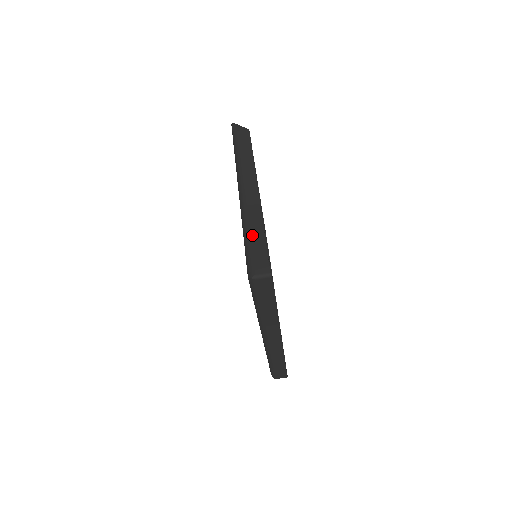
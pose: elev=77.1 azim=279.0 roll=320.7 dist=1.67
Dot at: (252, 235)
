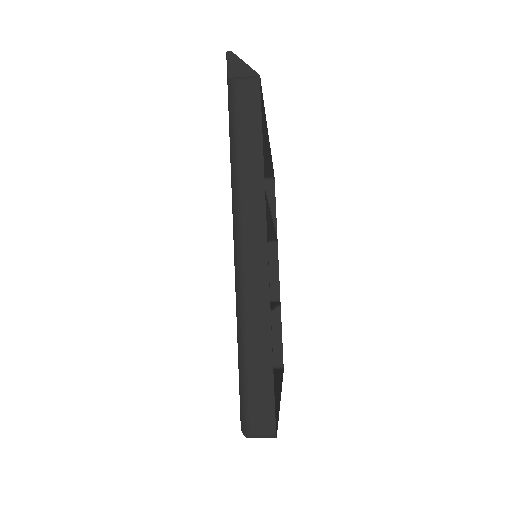
Dot at: (251, 352)
